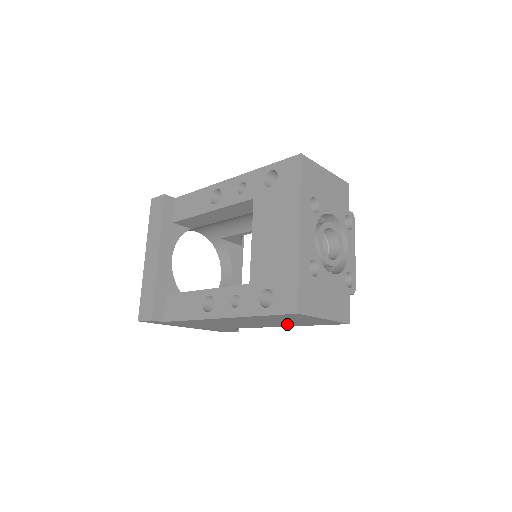
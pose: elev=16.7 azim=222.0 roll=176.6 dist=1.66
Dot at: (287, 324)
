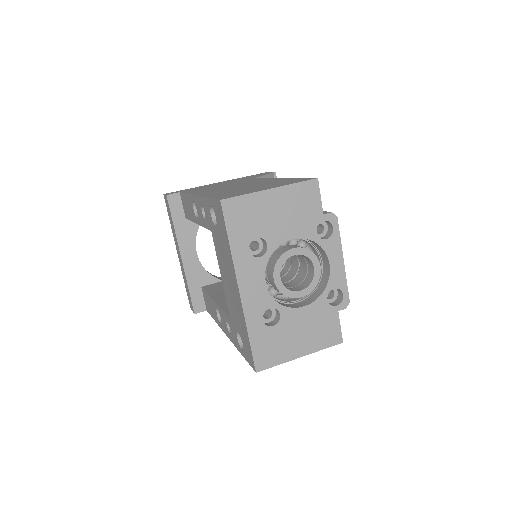
Dot at: occluded
